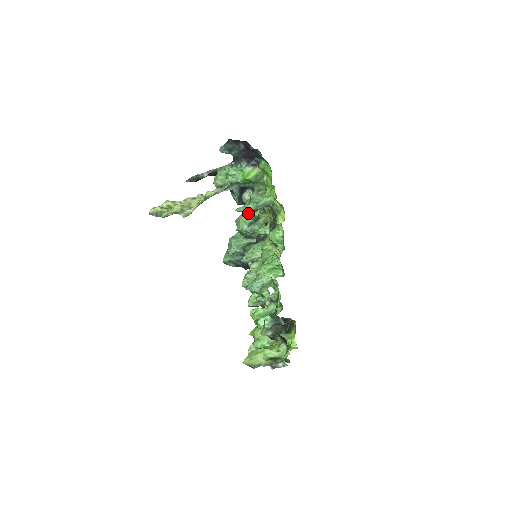
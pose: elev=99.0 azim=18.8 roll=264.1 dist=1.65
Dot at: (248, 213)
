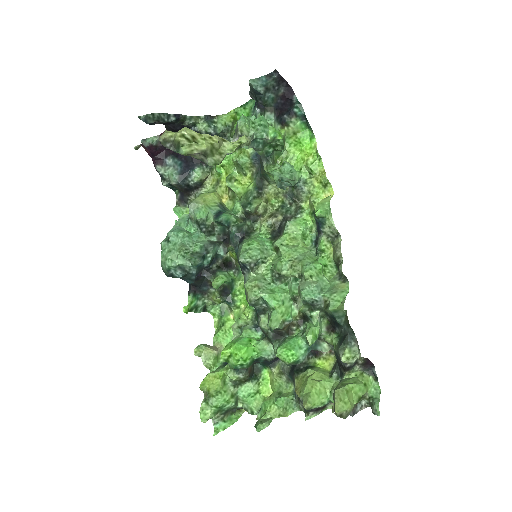
Dot at: (211, 197)
